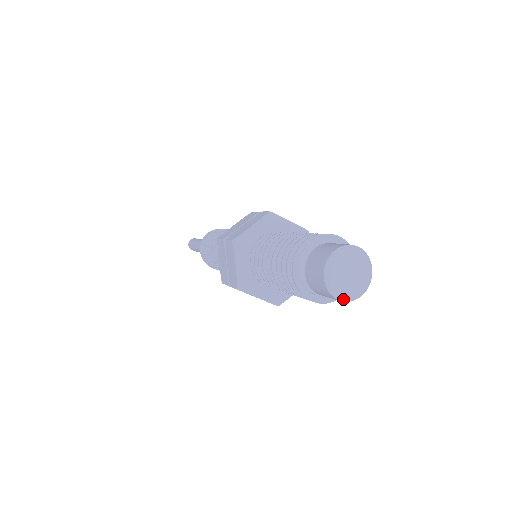
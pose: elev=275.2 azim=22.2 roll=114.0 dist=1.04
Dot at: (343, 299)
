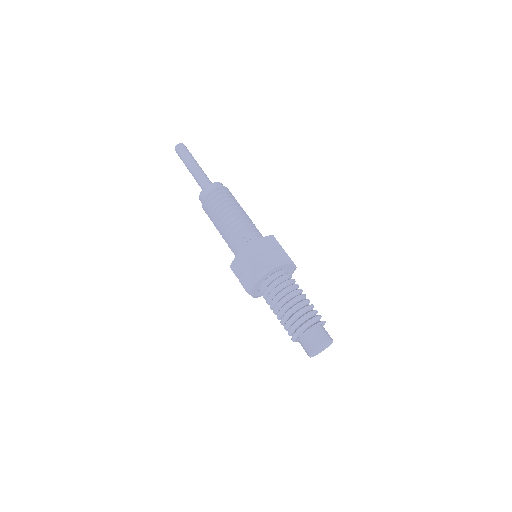
Dot at: occluded
